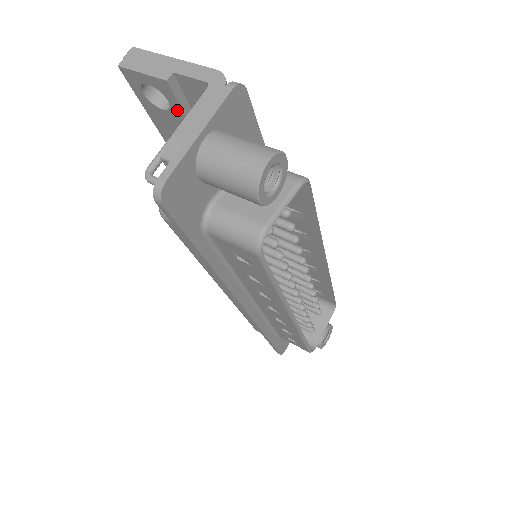
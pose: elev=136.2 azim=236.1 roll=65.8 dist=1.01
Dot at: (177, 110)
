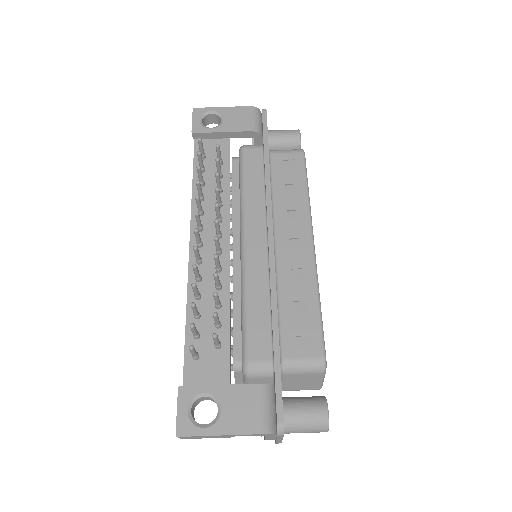
Dot at: occluded
